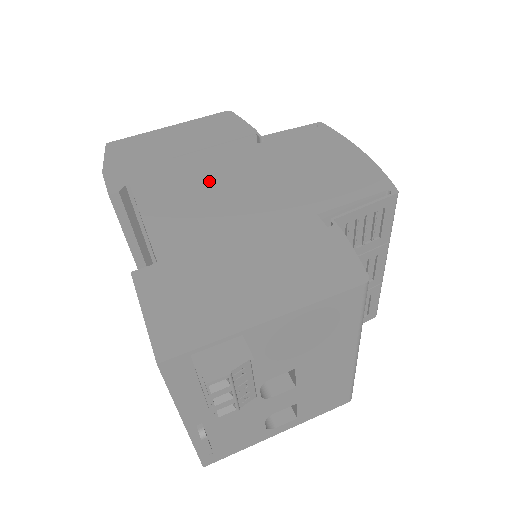
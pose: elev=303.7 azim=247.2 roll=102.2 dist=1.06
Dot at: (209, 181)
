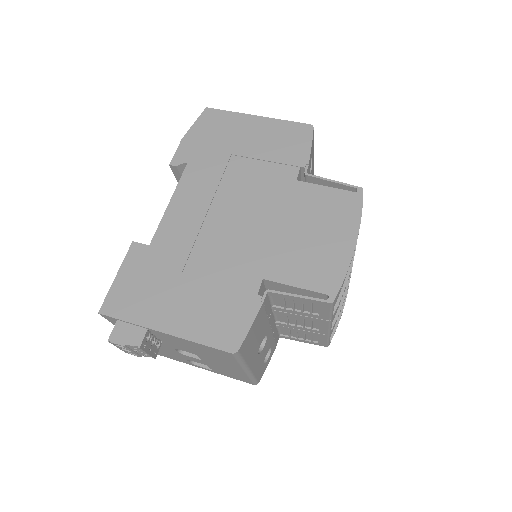
Dot at: (232, 196)
